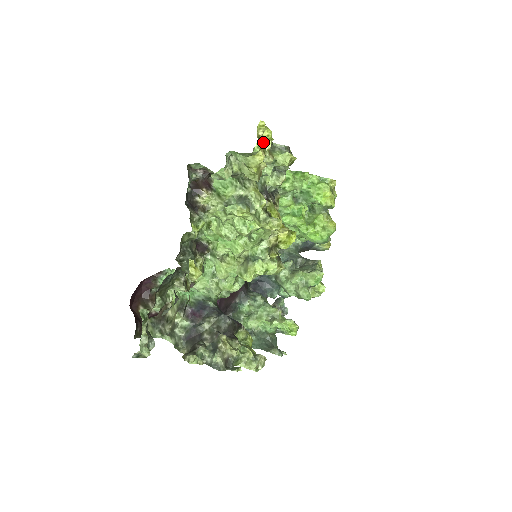
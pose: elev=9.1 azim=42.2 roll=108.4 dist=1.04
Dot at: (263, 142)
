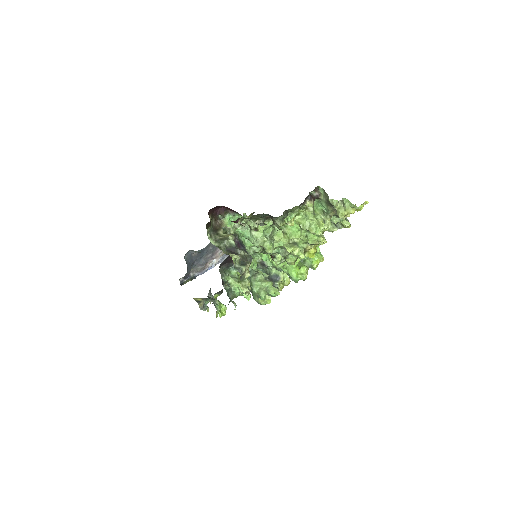
Dot at: occluded
